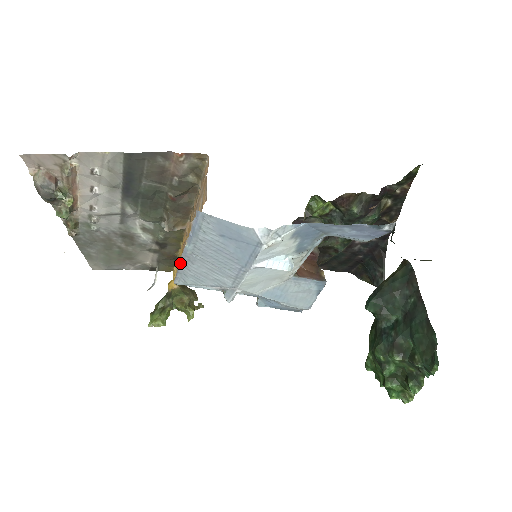
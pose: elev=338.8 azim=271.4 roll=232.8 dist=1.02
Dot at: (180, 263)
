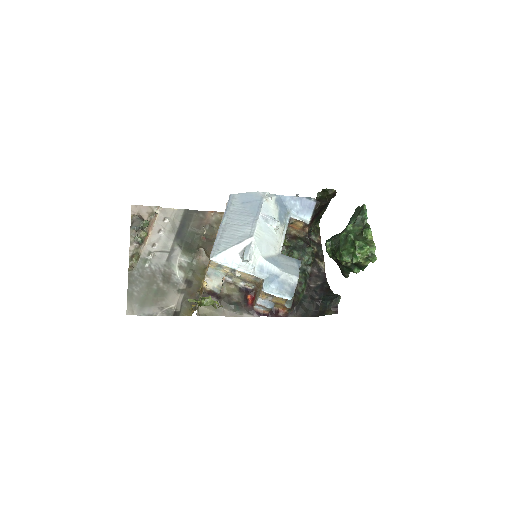
Dot at: (216, 237)
